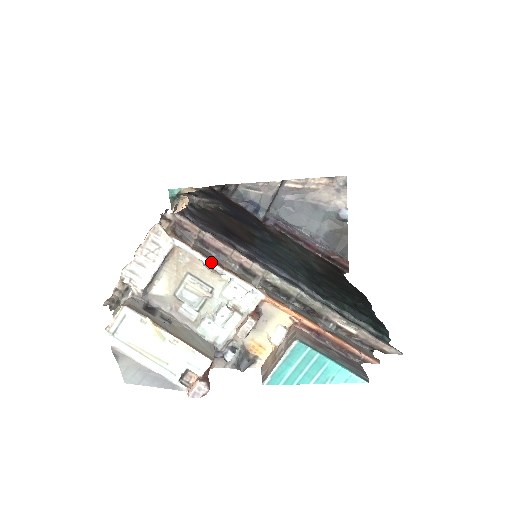
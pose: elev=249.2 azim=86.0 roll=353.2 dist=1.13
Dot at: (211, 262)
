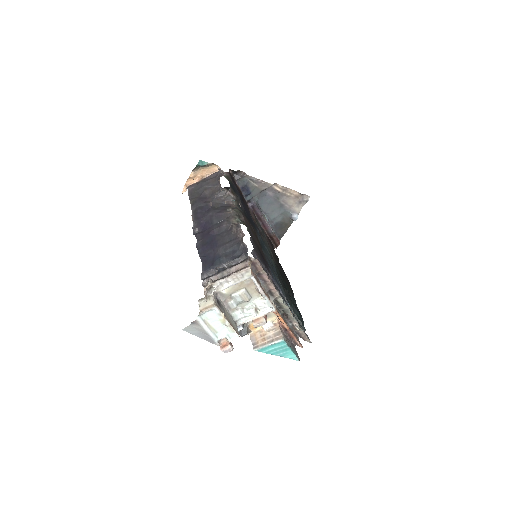
Dot at: (262, 290)
